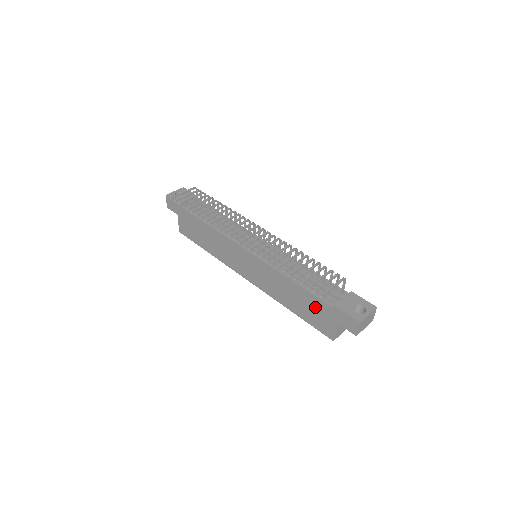
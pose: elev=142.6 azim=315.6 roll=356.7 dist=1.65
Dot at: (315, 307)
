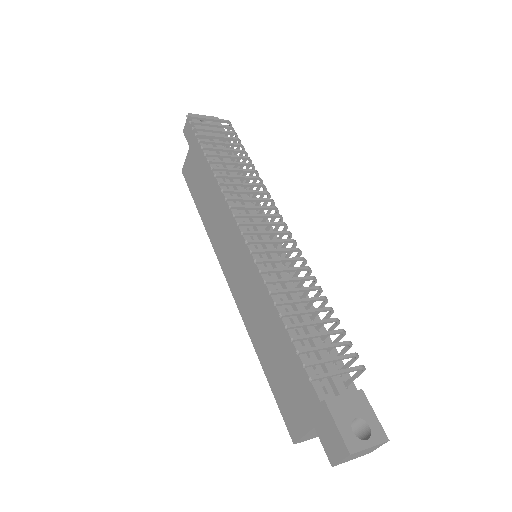
Dot at: (295, 380)
